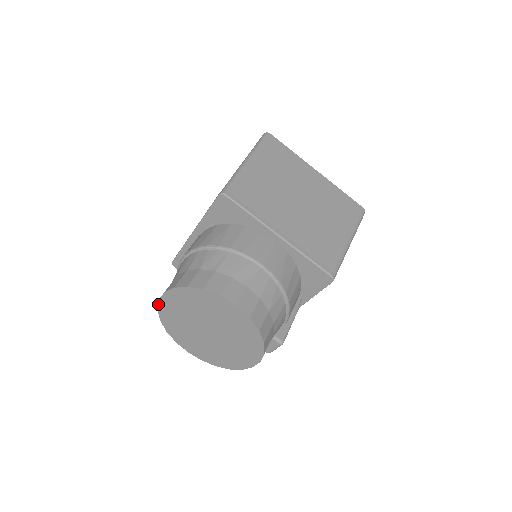
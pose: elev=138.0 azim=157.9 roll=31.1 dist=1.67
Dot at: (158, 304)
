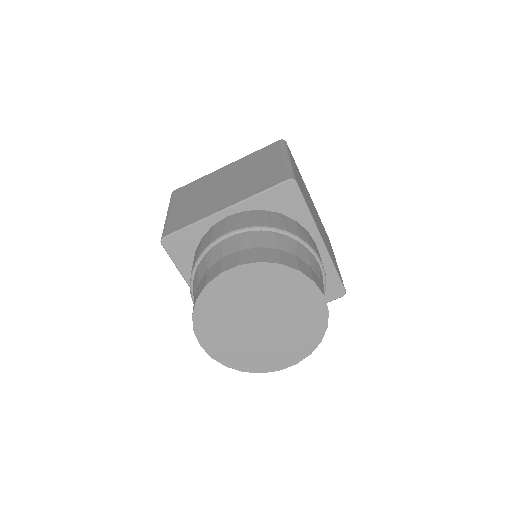
Dot at: (214, 278)
